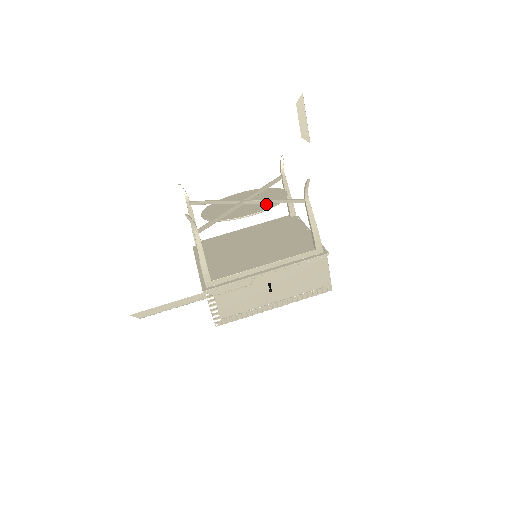
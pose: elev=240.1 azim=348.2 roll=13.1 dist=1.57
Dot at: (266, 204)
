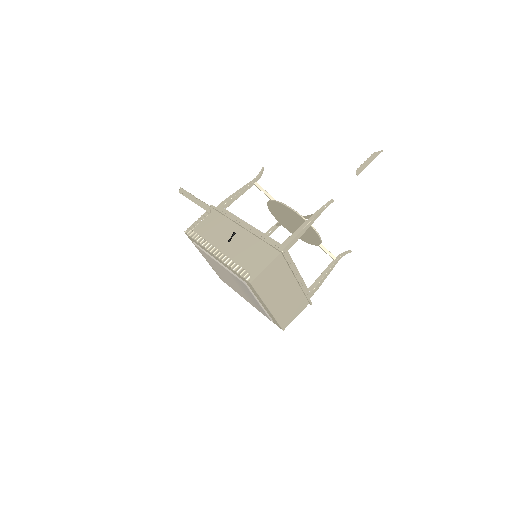
Dot at: occluded
